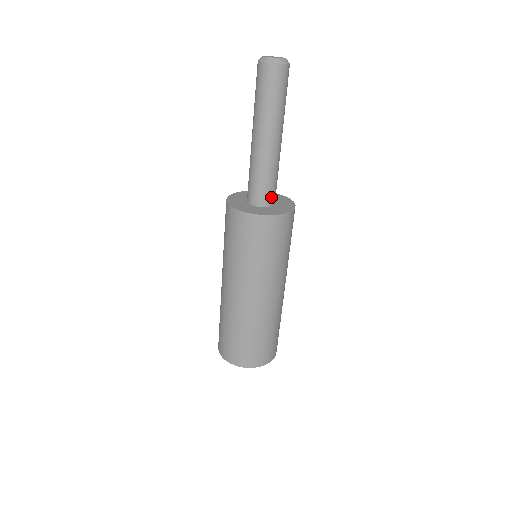
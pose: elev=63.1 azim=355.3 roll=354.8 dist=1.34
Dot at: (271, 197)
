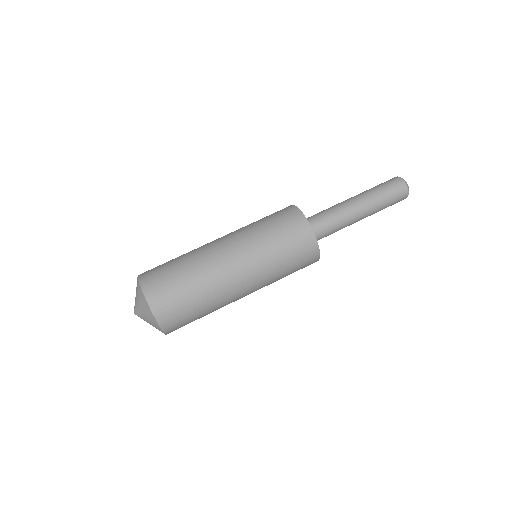
Dot at: (315, 228)
